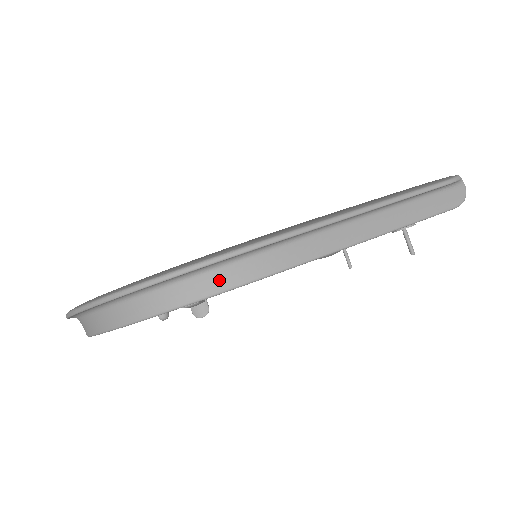
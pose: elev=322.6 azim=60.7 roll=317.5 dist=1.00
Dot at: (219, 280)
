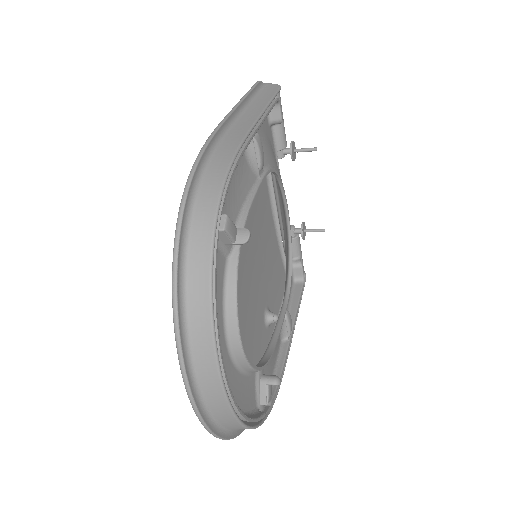
Dot at: (213, 181)
